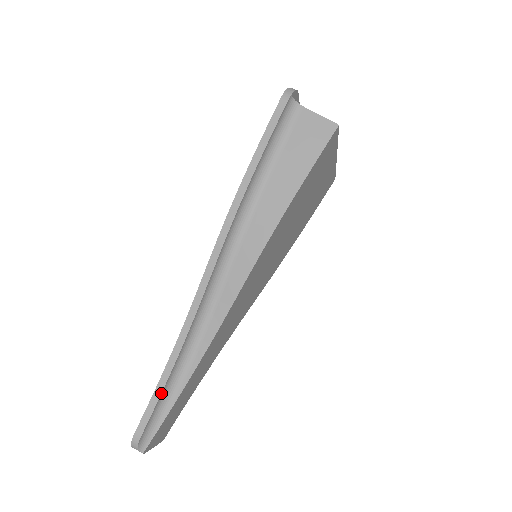
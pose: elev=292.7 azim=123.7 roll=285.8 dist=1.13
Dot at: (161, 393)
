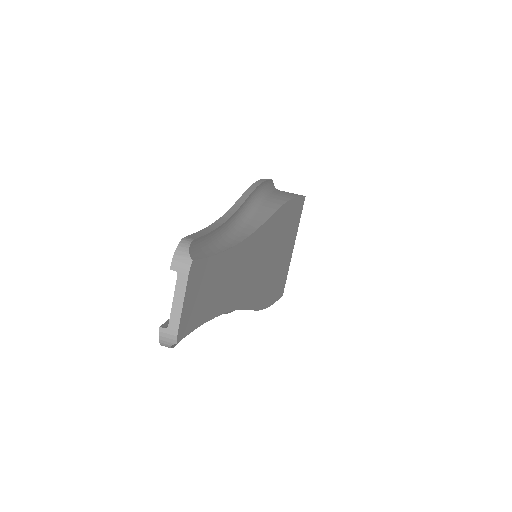
Dot at: (211, 231)
